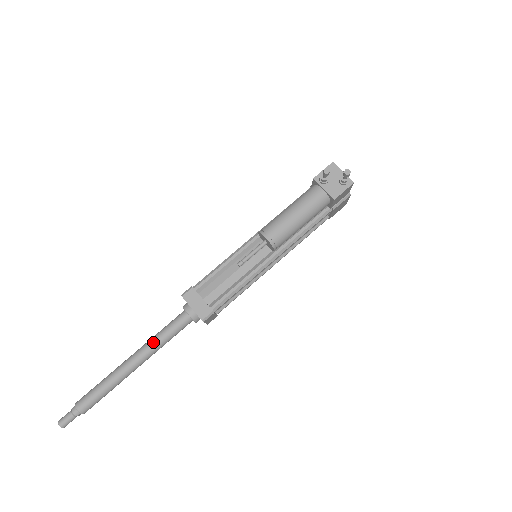
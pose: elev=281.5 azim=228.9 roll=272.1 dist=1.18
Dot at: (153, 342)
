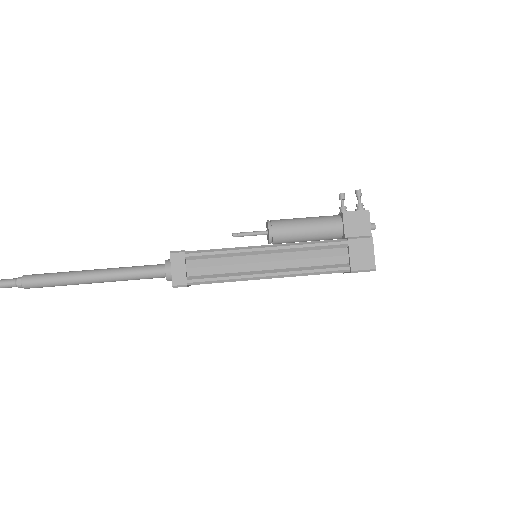
Dot at: (122, 267)
